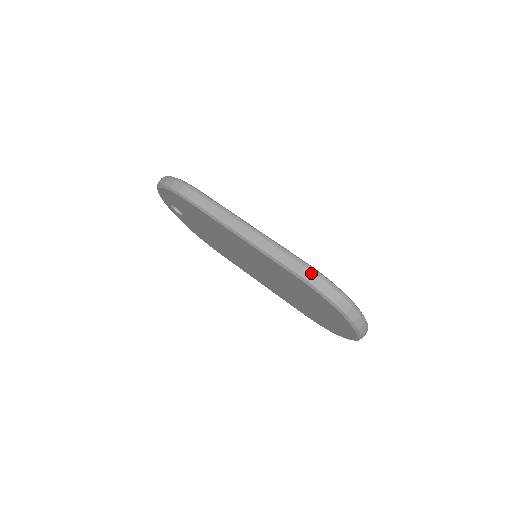
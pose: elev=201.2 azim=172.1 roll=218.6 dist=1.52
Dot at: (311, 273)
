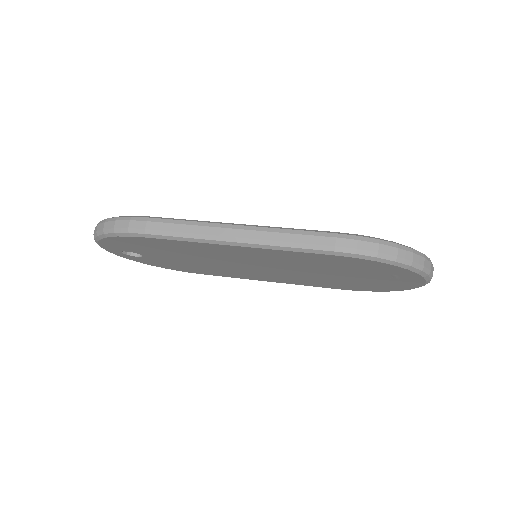
Dot at: (349, 241)
